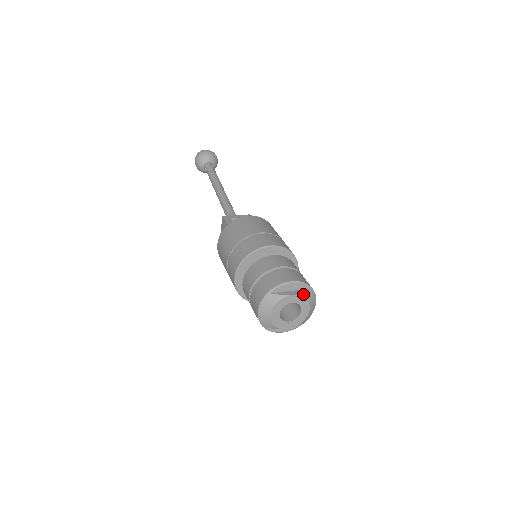
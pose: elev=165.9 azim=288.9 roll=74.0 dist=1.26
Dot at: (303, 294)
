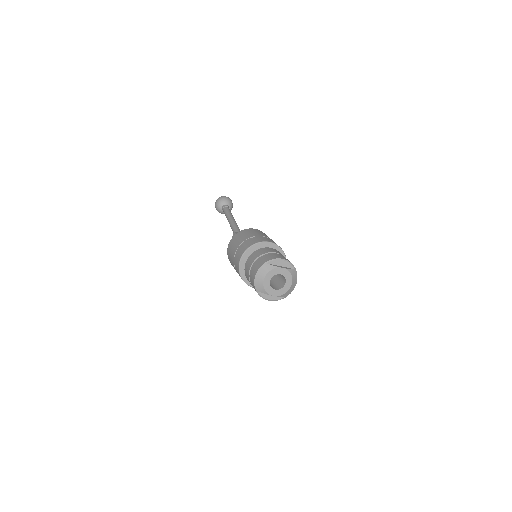
Dot at: (289, 270)
